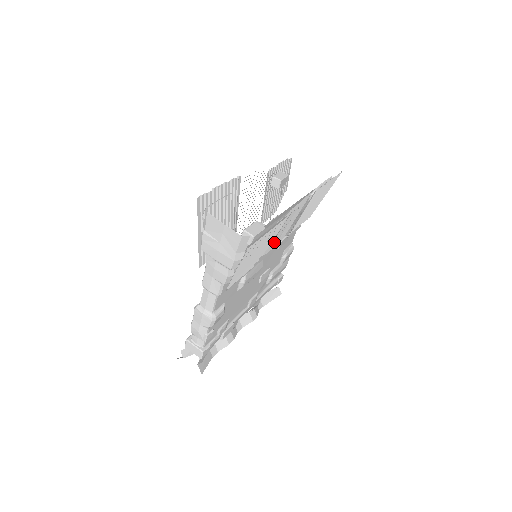
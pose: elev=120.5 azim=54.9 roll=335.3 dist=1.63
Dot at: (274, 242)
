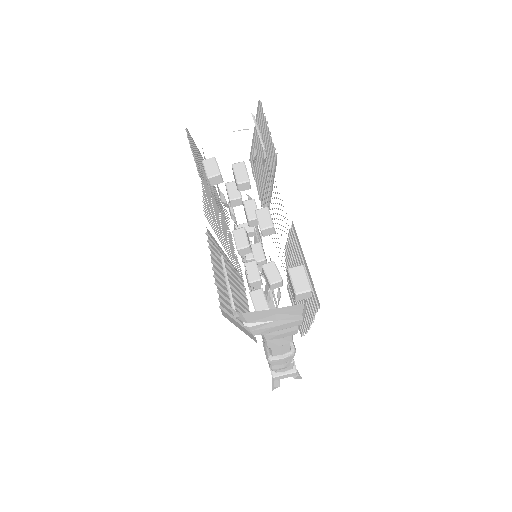
Dot at: occluded
